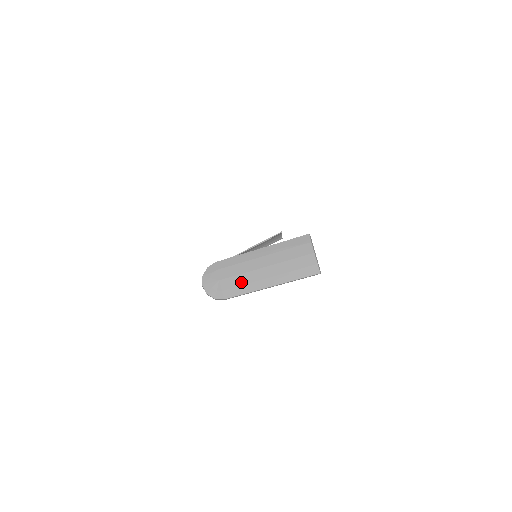
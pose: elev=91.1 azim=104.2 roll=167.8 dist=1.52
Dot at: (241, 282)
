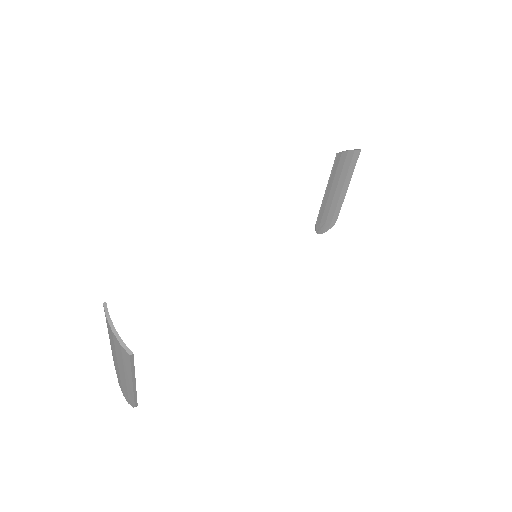
Dot at: (125, 385)
